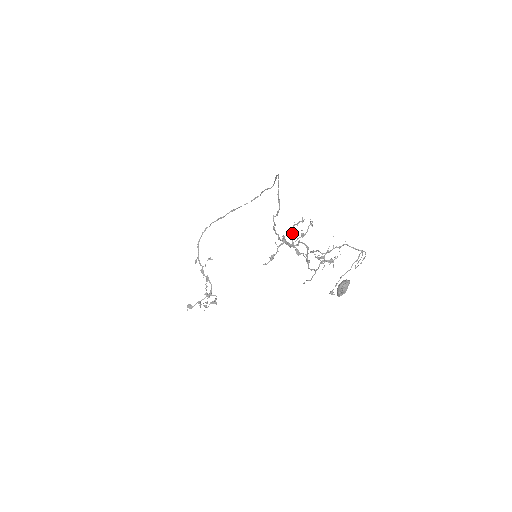
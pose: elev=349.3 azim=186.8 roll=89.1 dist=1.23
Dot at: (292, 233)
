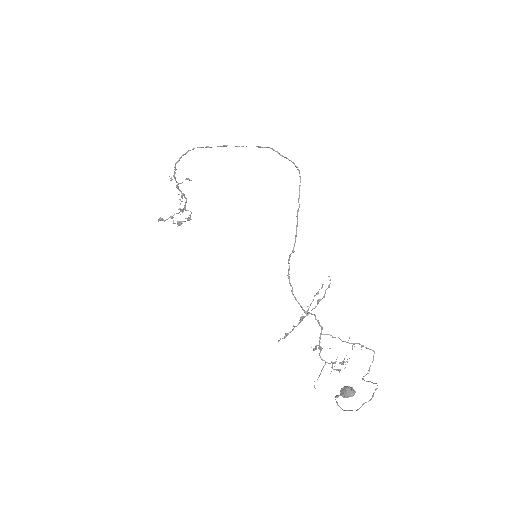
Dot at: occluded
